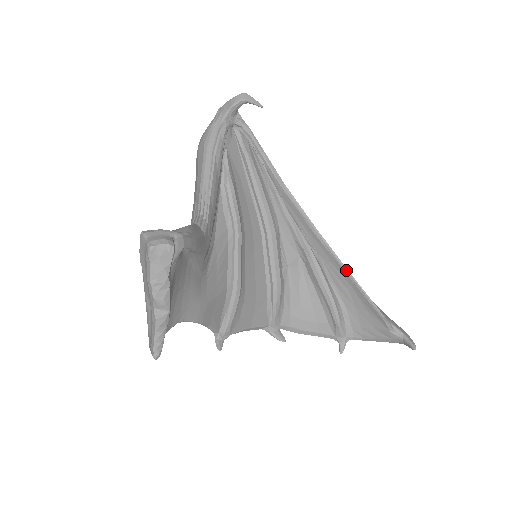
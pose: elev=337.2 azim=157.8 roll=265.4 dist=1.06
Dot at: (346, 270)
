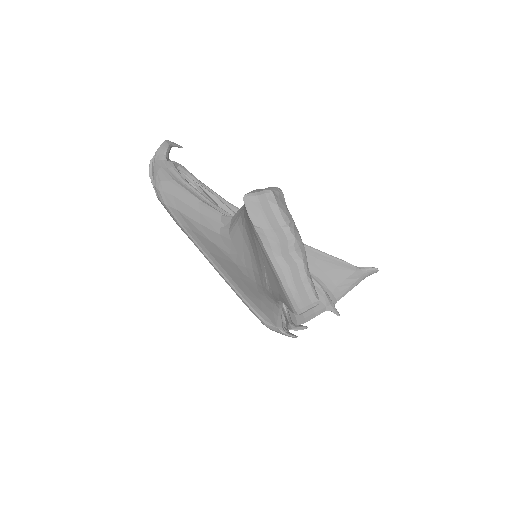
Dot at: (305, 245)
